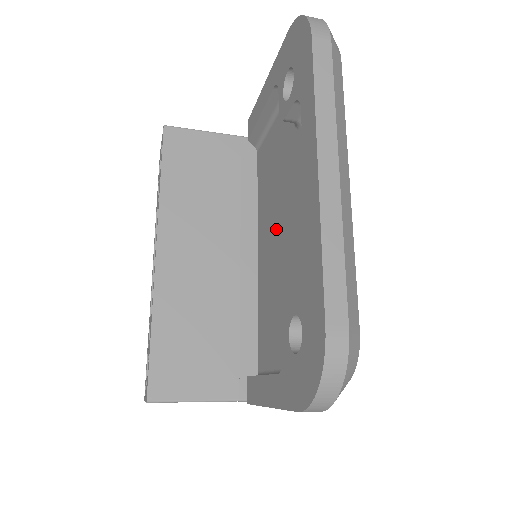
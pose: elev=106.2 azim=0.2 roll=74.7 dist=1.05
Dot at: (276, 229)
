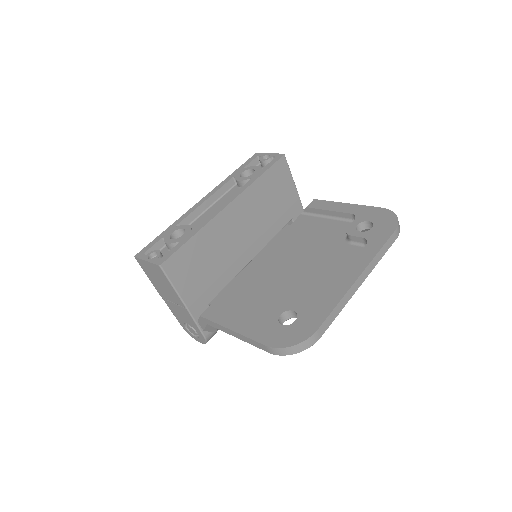
Dot at: (290, 262)
